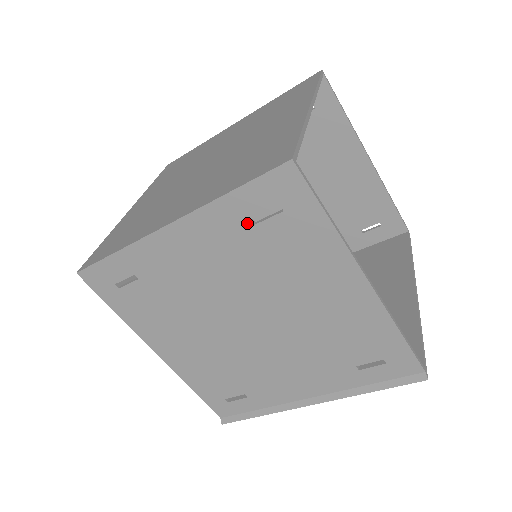
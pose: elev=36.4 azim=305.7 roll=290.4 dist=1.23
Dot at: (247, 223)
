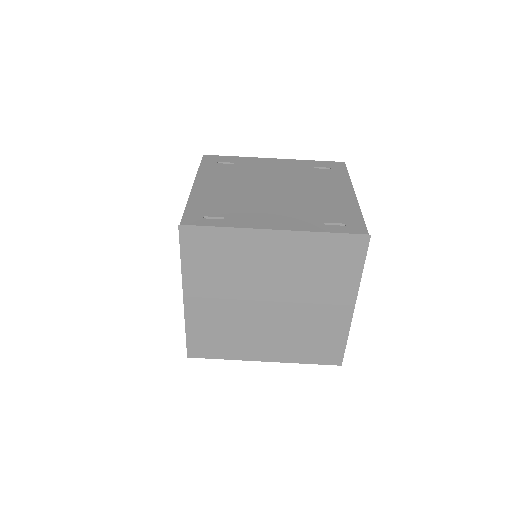
Dot at: (311, 167)
